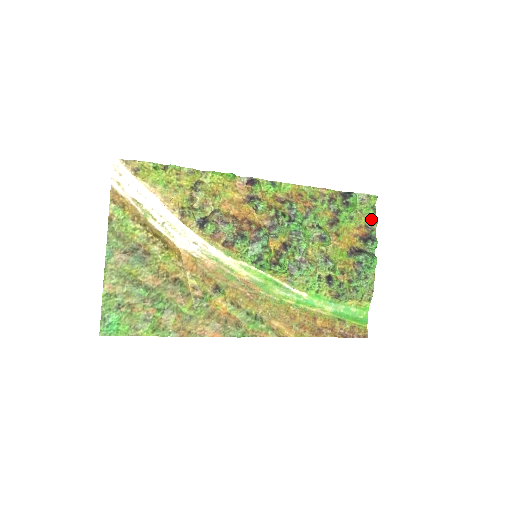
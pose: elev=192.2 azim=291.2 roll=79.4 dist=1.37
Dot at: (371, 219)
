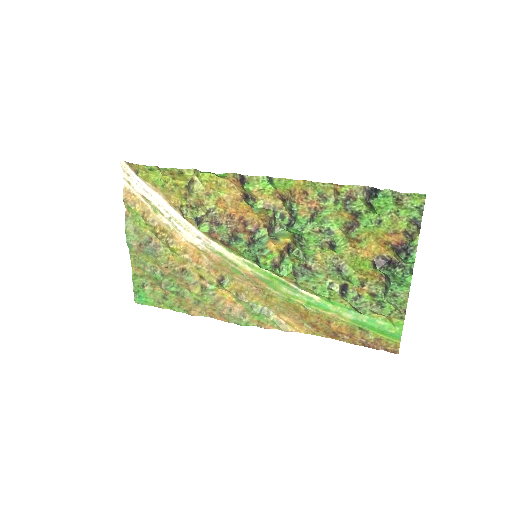
Dot at: (413, 224)
